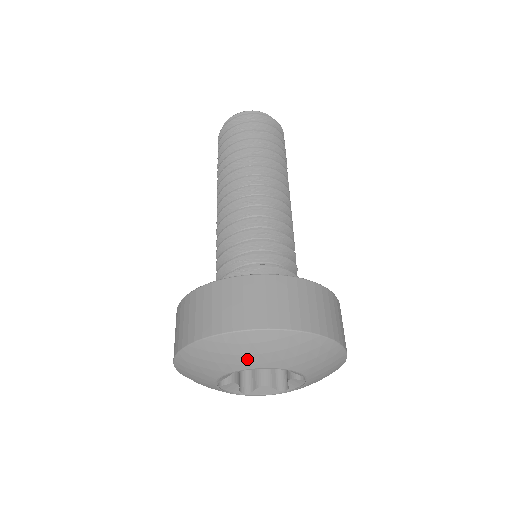
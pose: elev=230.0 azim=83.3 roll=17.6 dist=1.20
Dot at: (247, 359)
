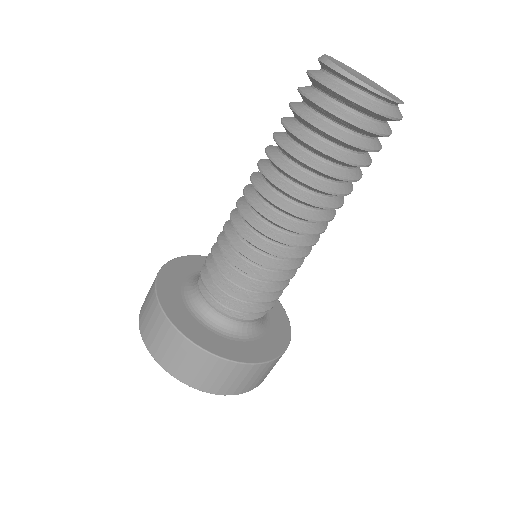
Dot at: occluded
